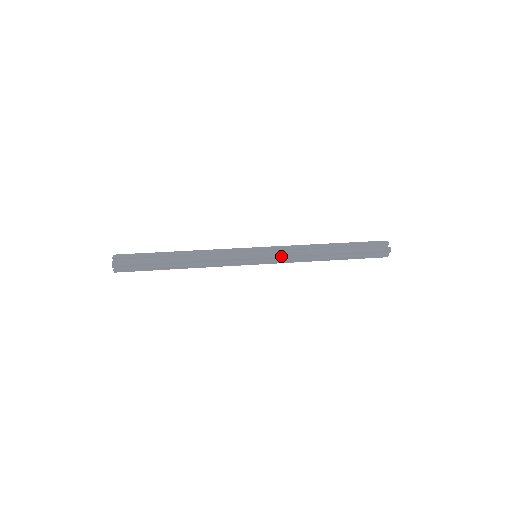
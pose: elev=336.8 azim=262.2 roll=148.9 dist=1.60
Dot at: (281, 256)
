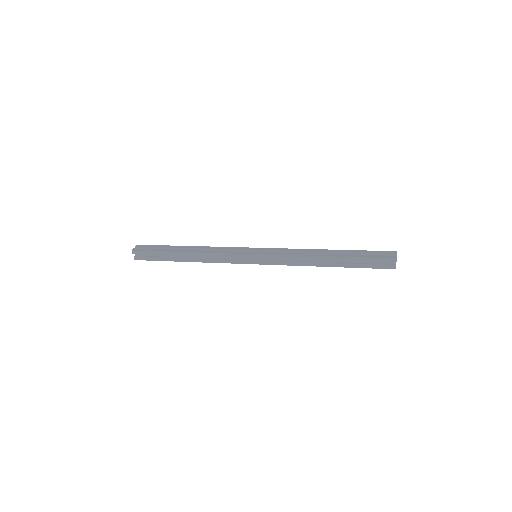
Dot at: (277, 255)
